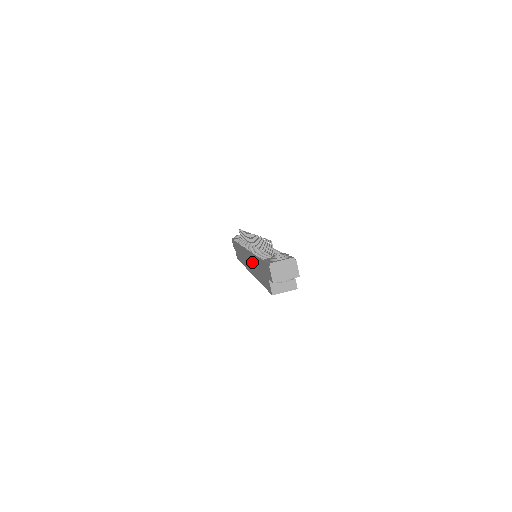
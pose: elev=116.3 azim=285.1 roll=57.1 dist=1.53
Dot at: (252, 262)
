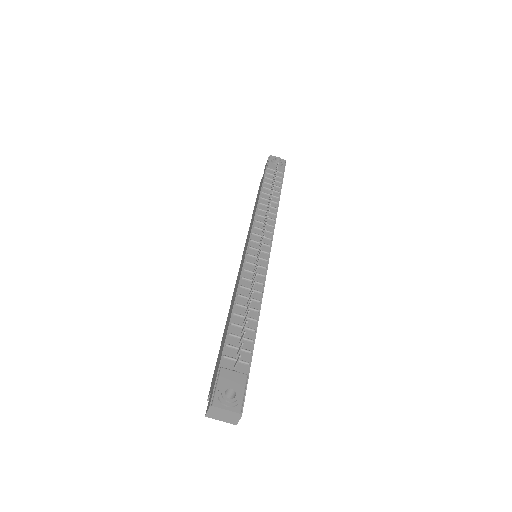
Dot at: (235, 290)
